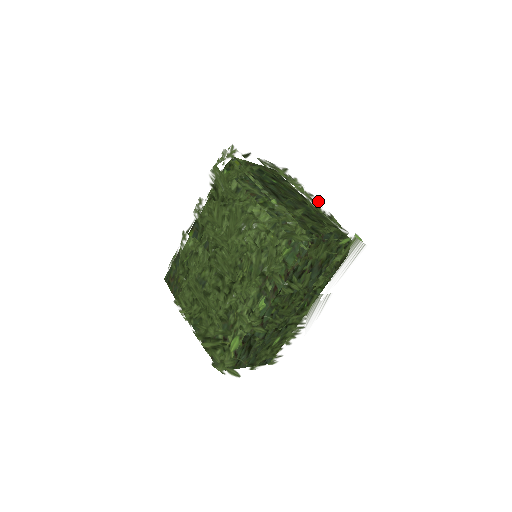
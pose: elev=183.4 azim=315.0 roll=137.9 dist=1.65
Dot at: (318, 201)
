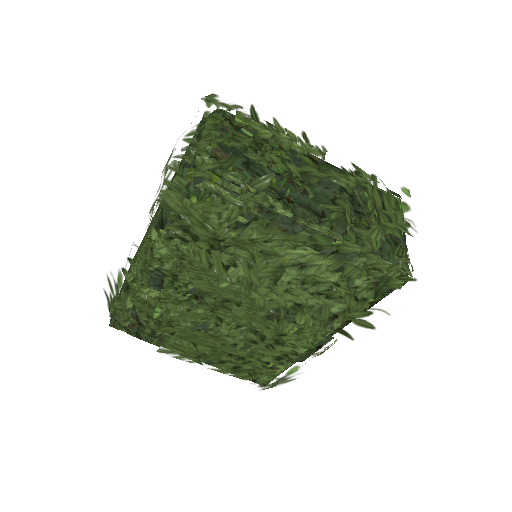
Dot at: (315, 140)
